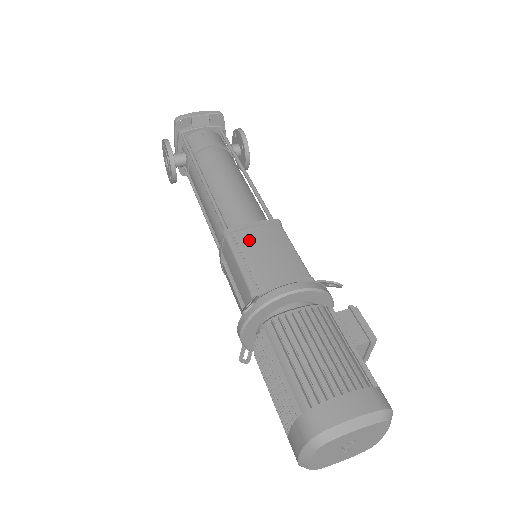
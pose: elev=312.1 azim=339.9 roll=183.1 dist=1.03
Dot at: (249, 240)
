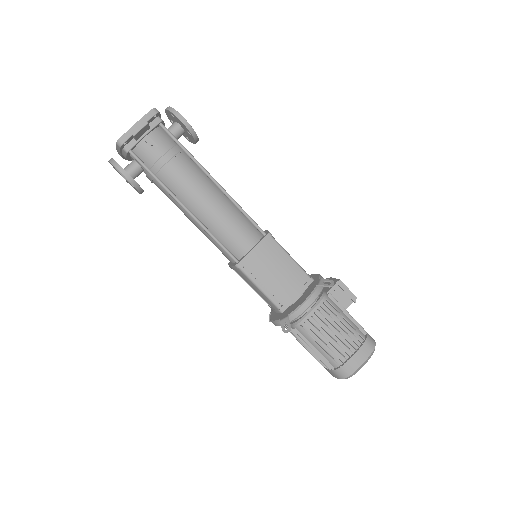
Dot at: (259, 267)
